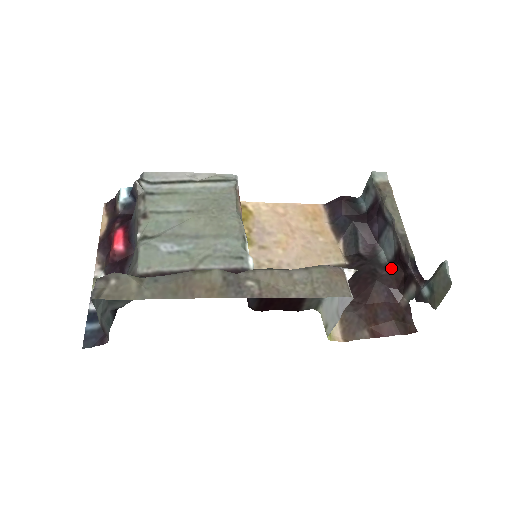
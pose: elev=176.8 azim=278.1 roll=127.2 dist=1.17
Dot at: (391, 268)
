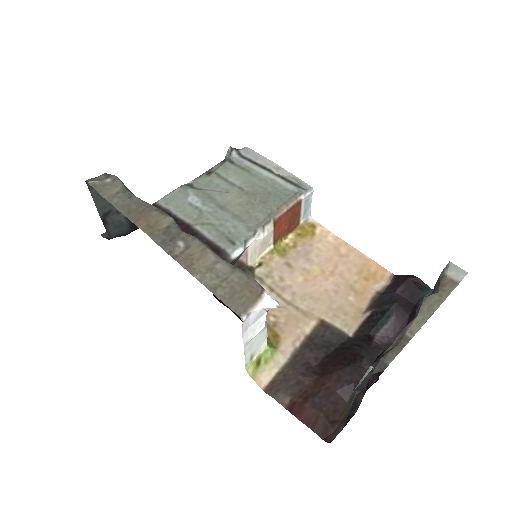
Dot at: occluded
